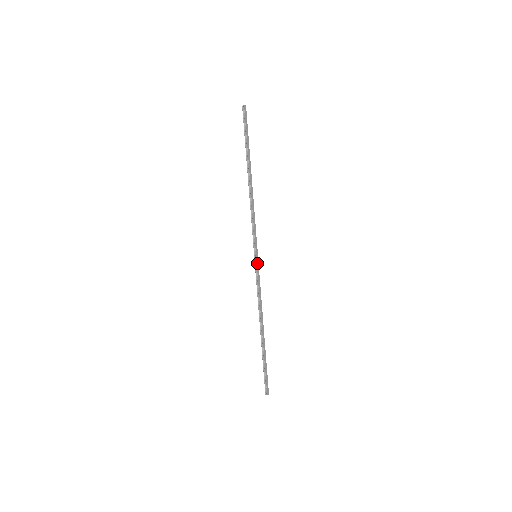
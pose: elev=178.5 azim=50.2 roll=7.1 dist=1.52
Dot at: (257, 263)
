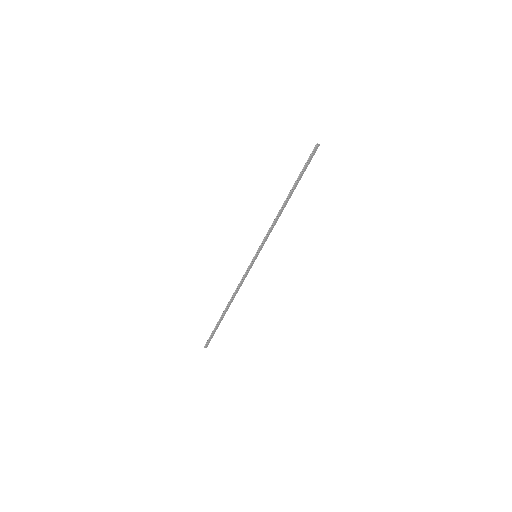
Dot at: (254, 261)
